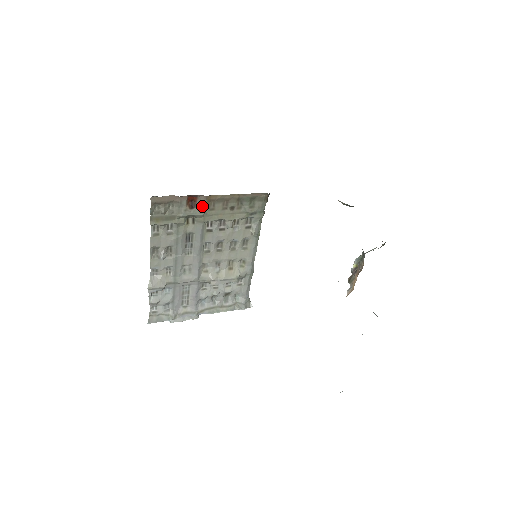
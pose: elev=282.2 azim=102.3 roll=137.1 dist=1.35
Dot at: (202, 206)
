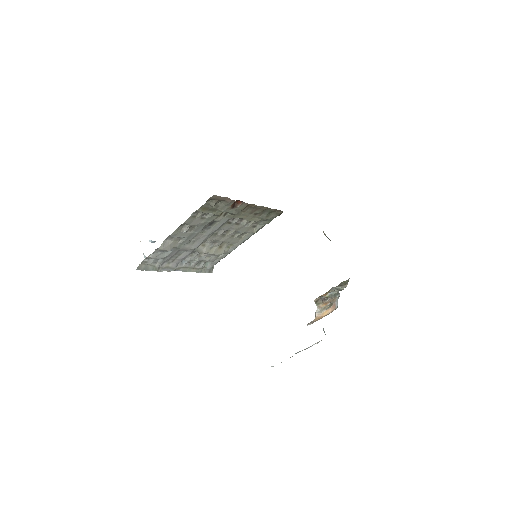
Dot at: (240, 208)
